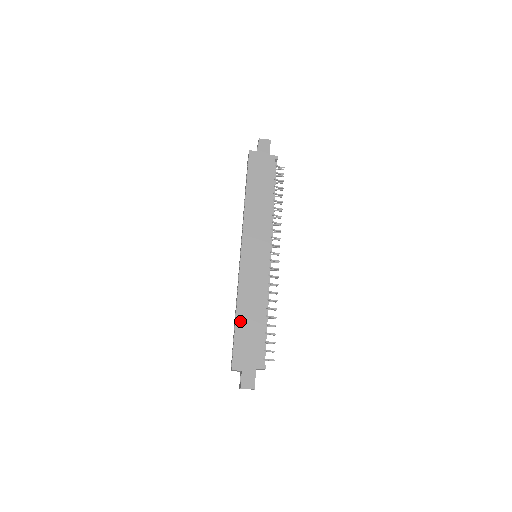
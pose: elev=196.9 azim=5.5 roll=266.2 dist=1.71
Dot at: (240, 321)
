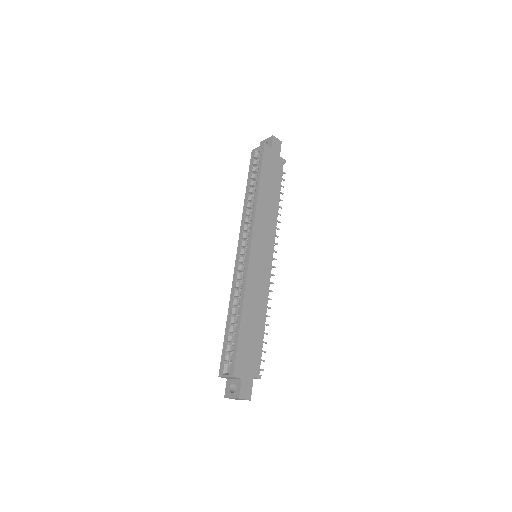
Dot at: (244, 323)
